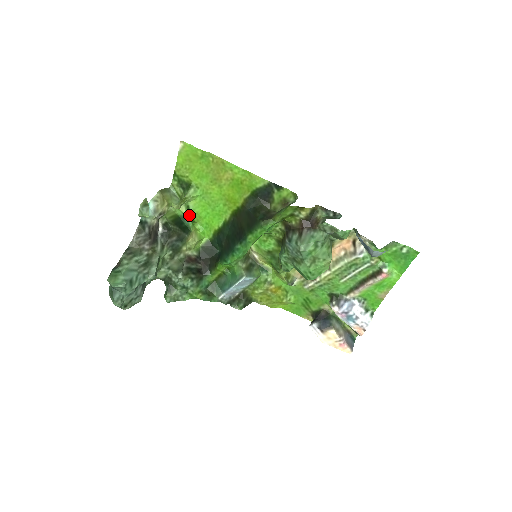
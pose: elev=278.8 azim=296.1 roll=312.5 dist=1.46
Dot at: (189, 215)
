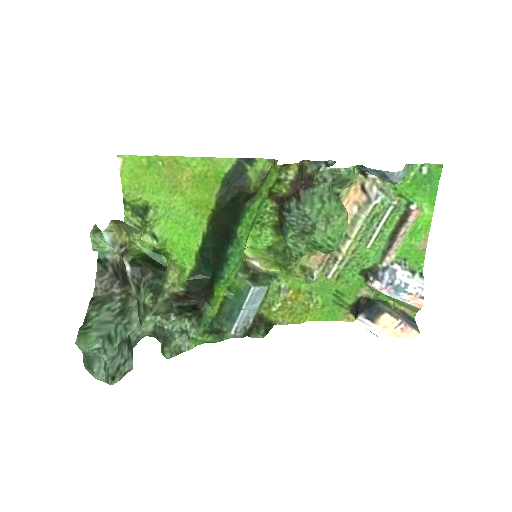
Dot at: (158, 245)
